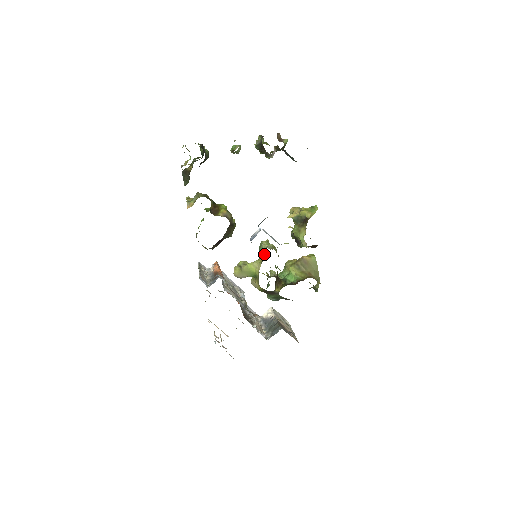
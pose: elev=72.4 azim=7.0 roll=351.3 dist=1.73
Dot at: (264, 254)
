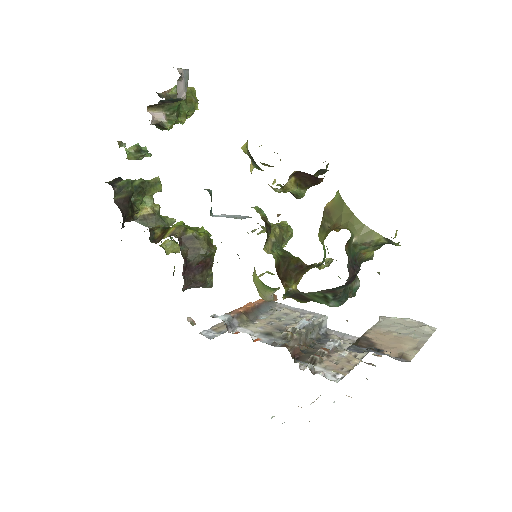
Dot at: occluded
